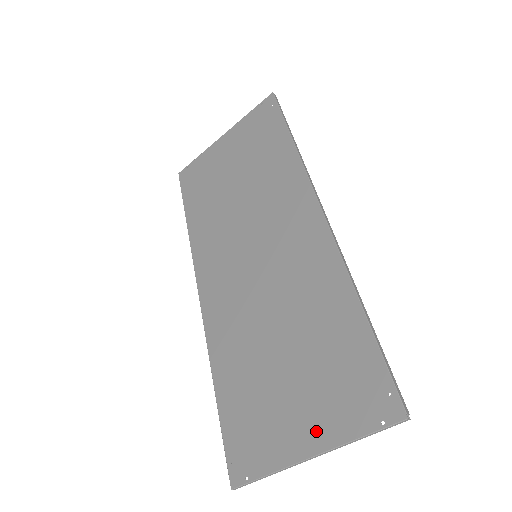
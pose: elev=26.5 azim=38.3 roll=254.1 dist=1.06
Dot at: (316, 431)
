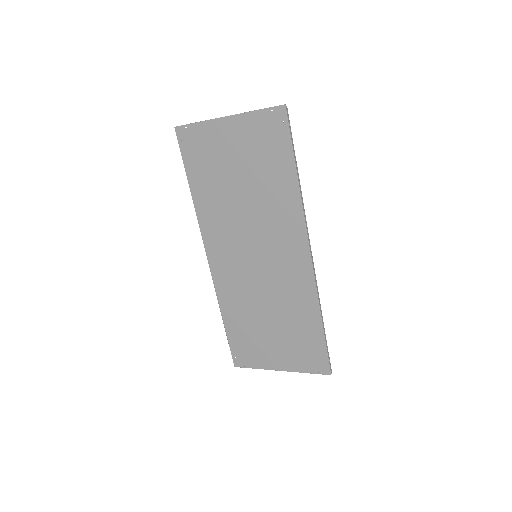
Dot at: (285, 363)
